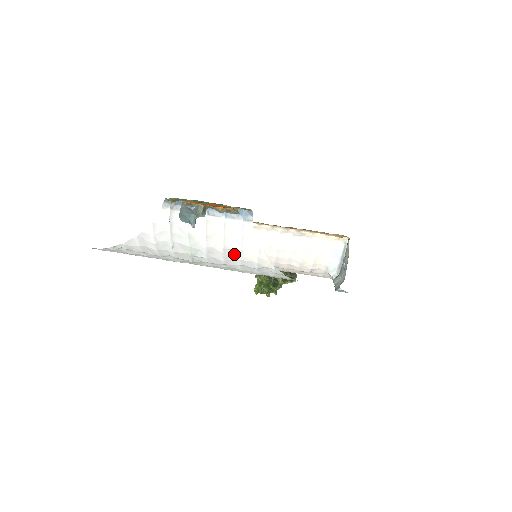
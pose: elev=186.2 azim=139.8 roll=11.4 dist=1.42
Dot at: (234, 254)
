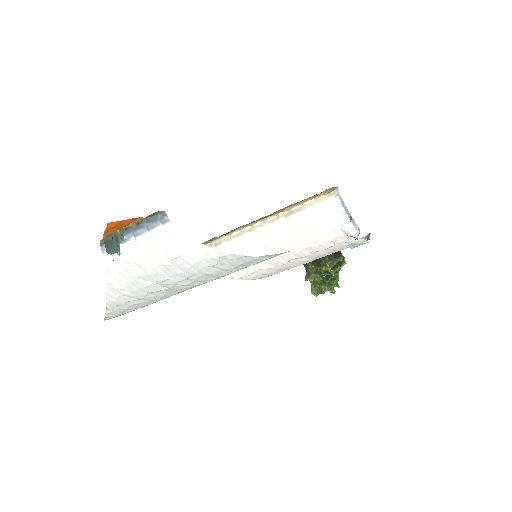
Dot at: (184, 261)
